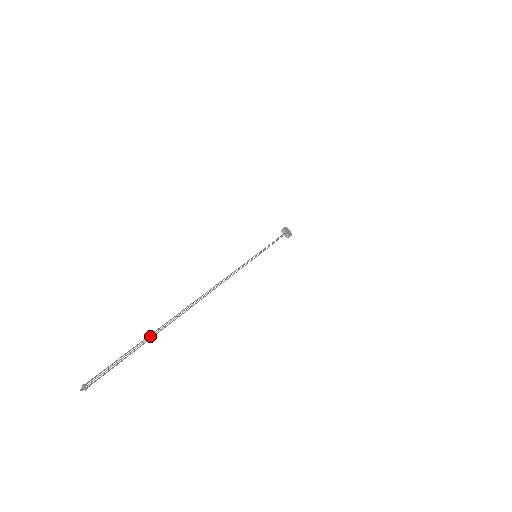
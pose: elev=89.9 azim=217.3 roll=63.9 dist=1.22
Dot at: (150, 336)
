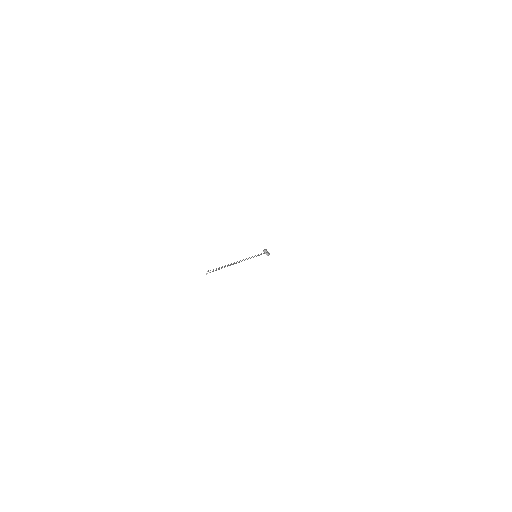
Dot at: (224, 266)
